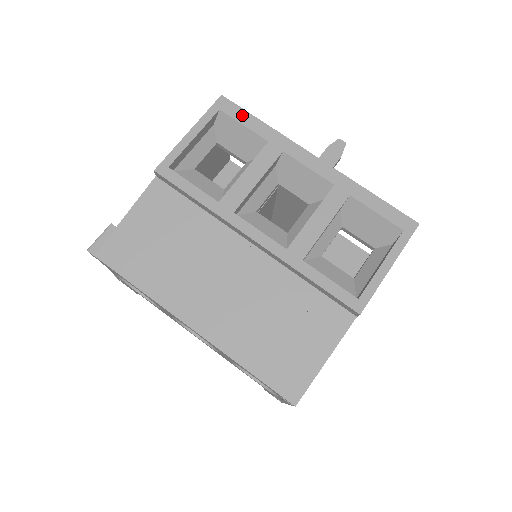
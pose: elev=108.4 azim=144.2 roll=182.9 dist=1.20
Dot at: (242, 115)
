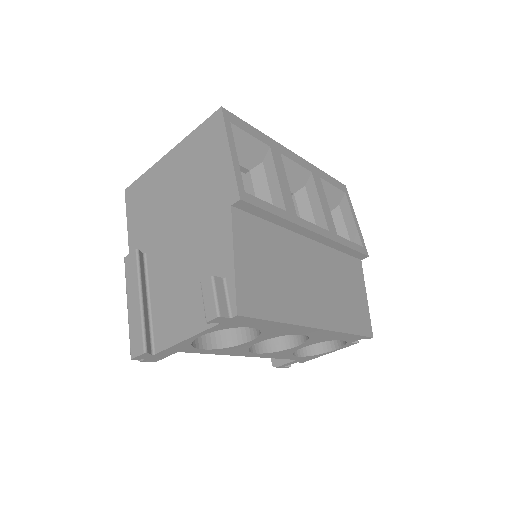
Dot at: (244, 125)
